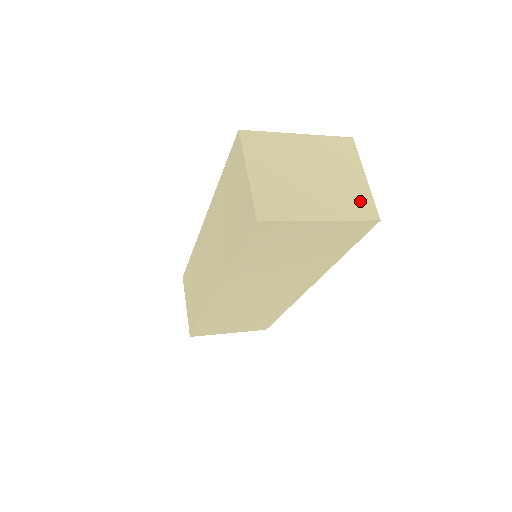
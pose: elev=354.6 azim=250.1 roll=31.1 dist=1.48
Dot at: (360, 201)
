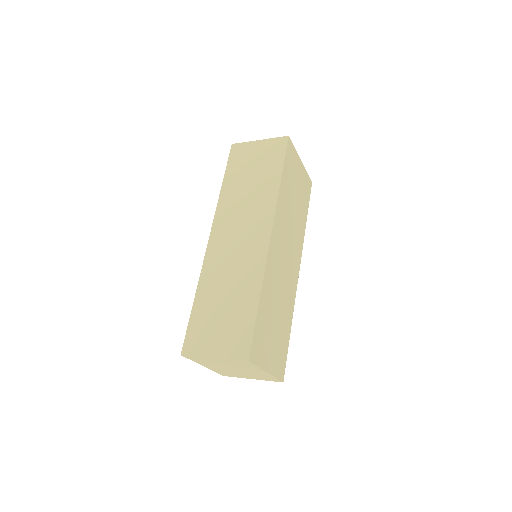
Dot at: occluded
